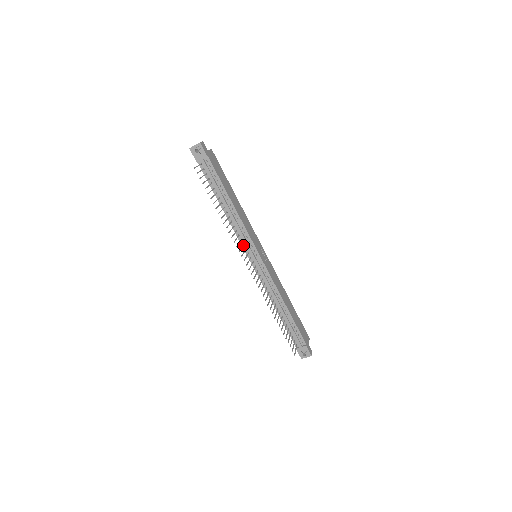
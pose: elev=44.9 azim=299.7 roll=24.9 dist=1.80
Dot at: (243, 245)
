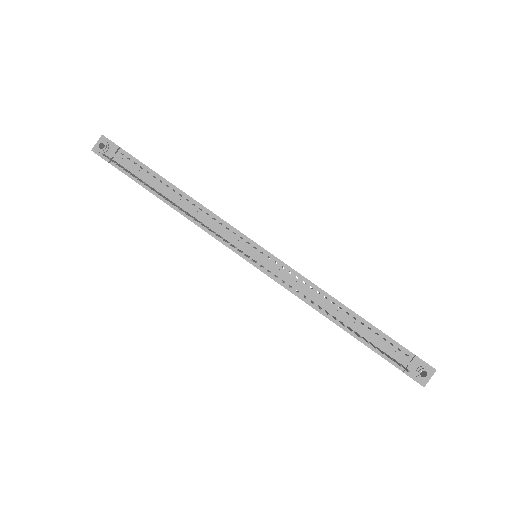
Dot at: (227, 241)
